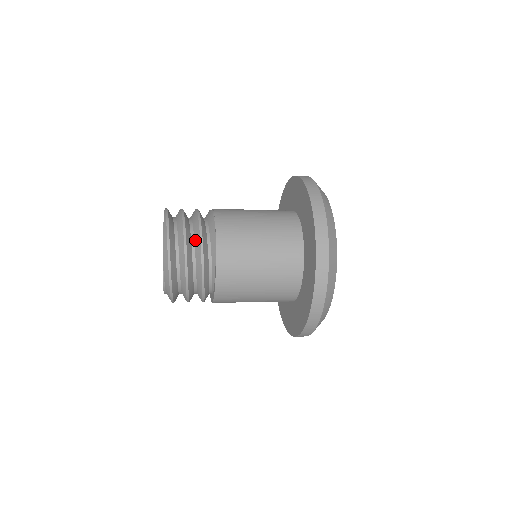
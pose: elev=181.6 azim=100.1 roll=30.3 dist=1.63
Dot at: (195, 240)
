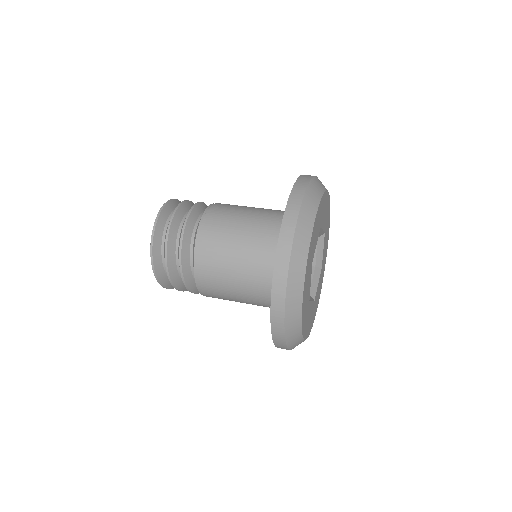
Dot at: occluded
